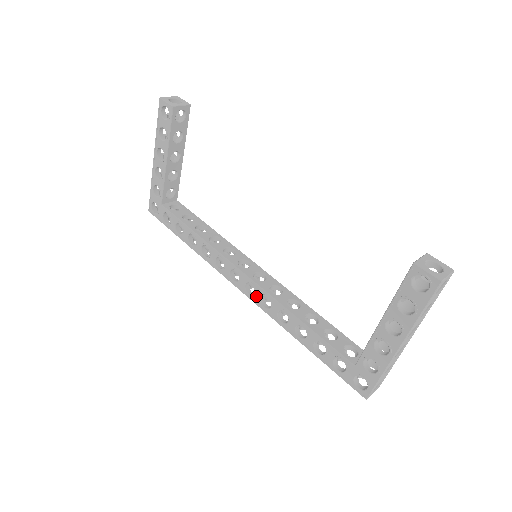
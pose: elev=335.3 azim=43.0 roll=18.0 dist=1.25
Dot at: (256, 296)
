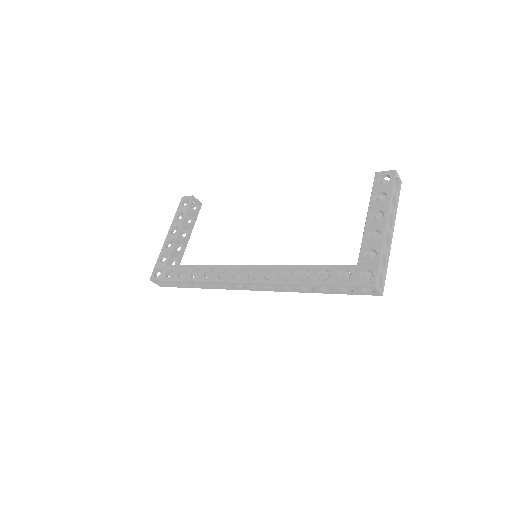
Dot at: (259, 276)
